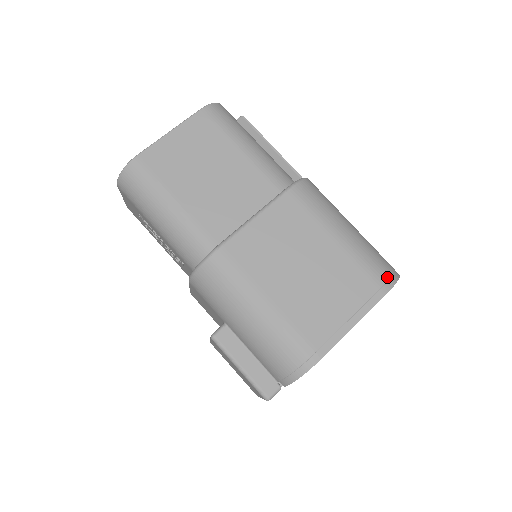
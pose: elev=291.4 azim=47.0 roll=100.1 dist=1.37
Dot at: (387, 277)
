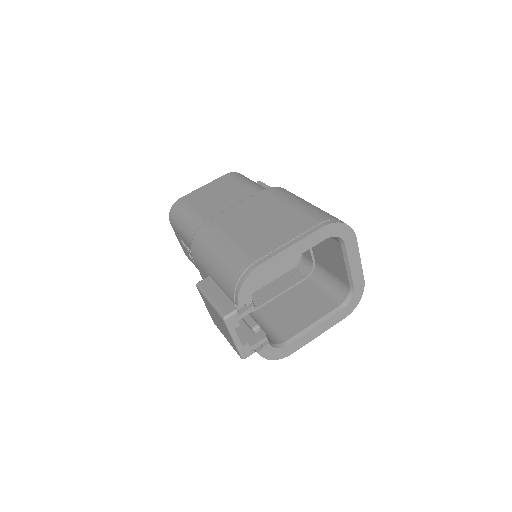
Dot at: (329, 219)
